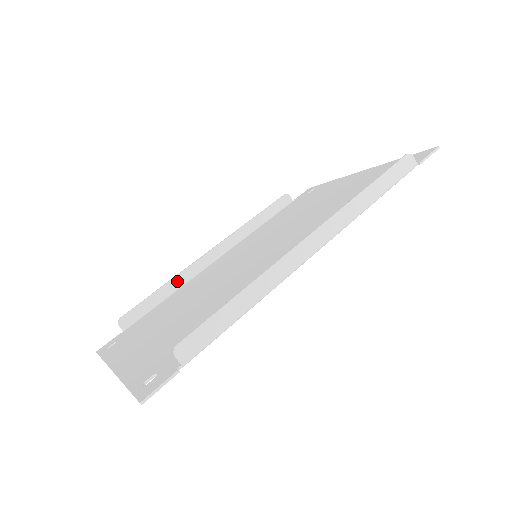
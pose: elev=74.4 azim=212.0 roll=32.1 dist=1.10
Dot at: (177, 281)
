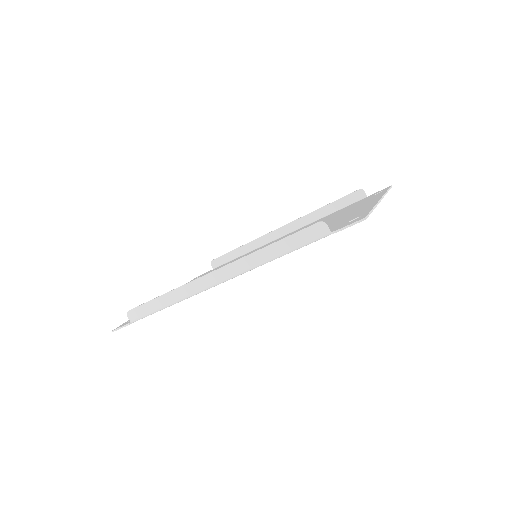
Dot at: (251, 245)
